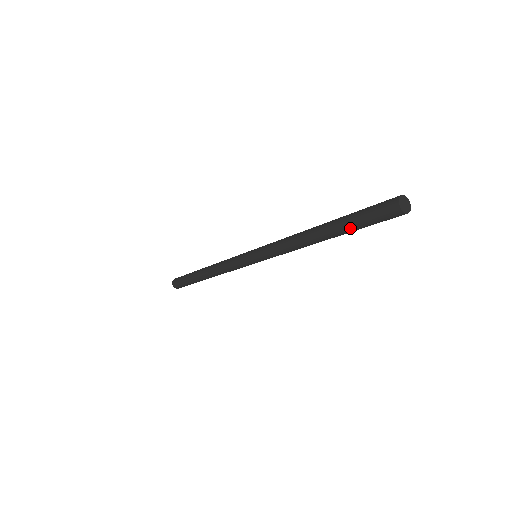
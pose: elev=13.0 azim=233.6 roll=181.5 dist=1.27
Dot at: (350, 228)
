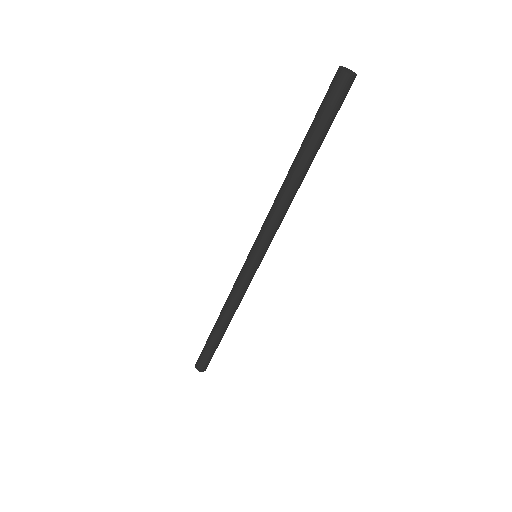
Dot at: (313, 133)
